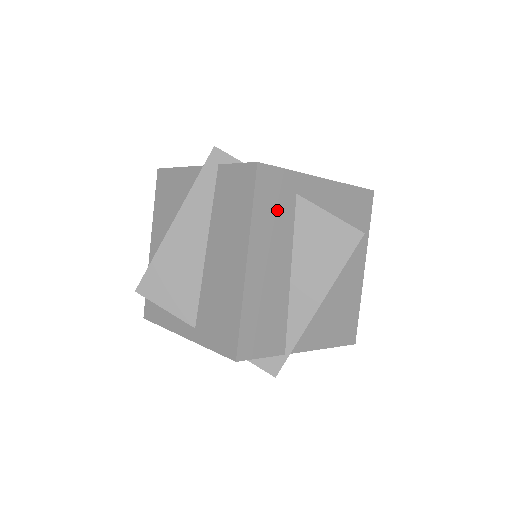
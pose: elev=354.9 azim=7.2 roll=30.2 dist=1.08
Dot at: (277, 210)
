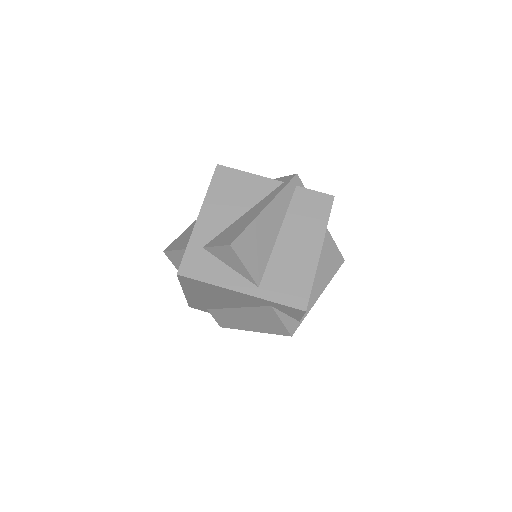
Dot at: occluded
